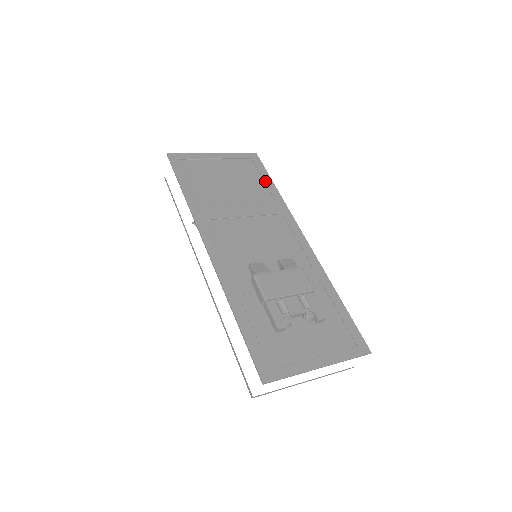
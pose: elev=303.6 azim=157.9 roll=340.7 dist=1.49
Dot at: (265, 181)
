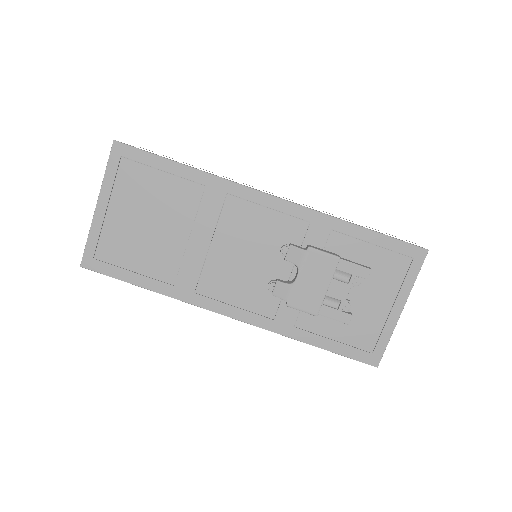
Dot at: (168, 172)
